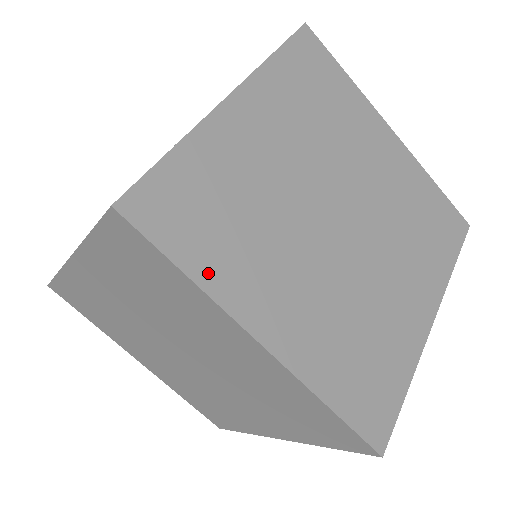
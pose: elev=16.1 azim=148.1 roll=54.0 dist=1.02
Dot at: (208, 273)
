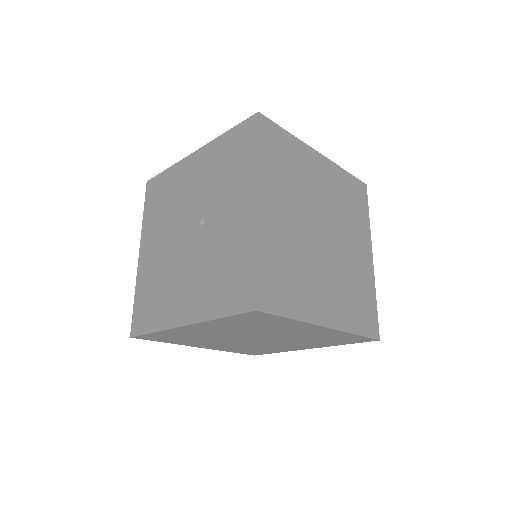
Dot at: (298, 311)
